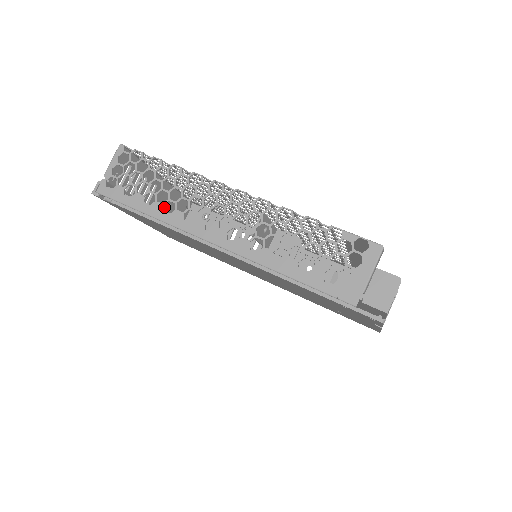
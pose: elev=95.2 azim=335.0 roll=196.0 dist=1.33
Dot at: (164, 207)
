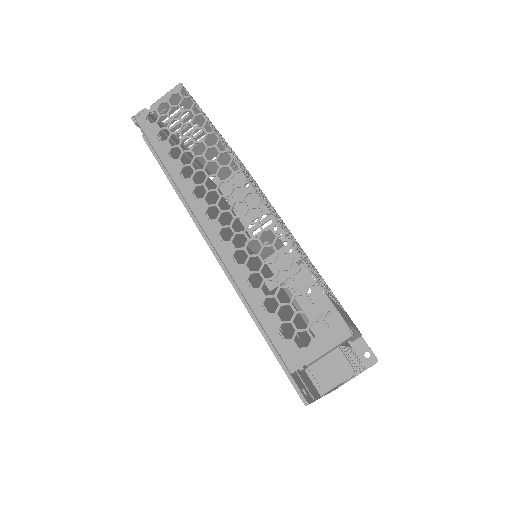
Dot at: (208, 158)
